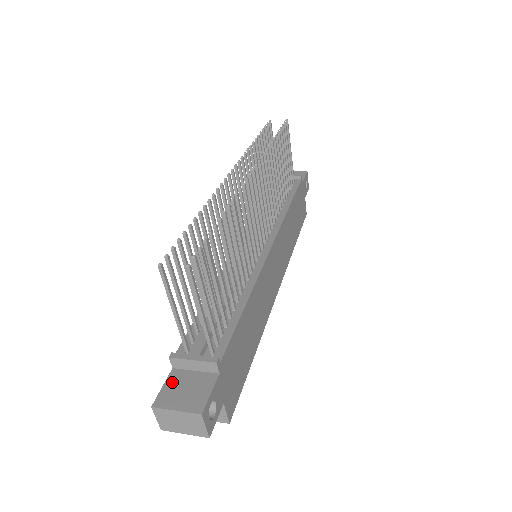
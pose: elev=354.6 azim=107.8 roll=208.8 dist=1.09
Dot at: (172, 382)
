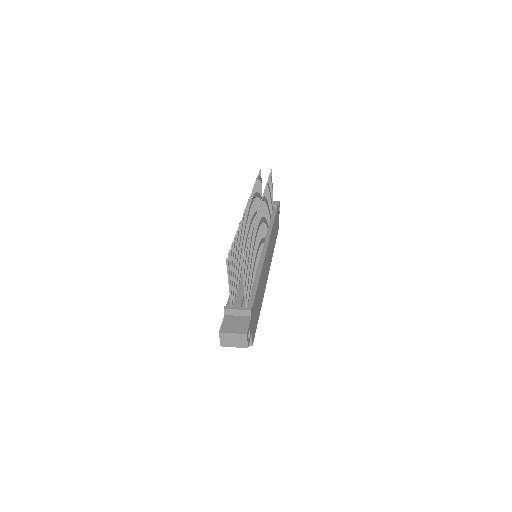
Dot at: (226, 321)
